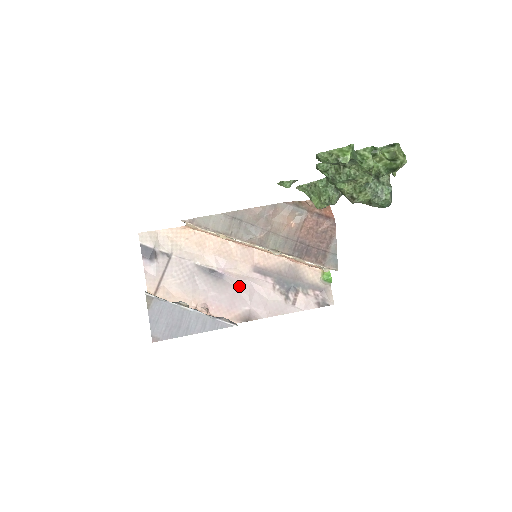
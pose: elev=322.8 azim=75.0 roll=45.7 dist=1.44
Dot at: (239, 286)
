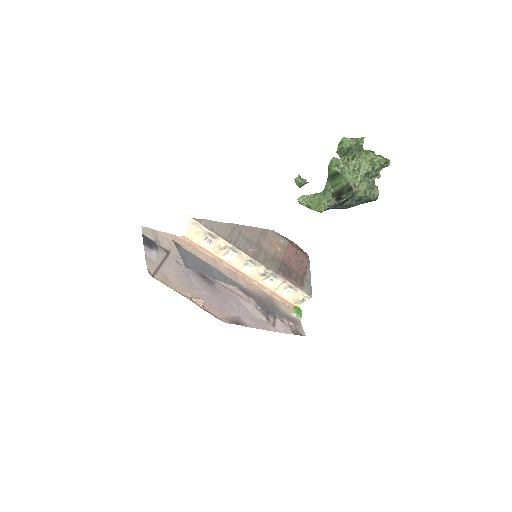
Dot at: (228, 295)
